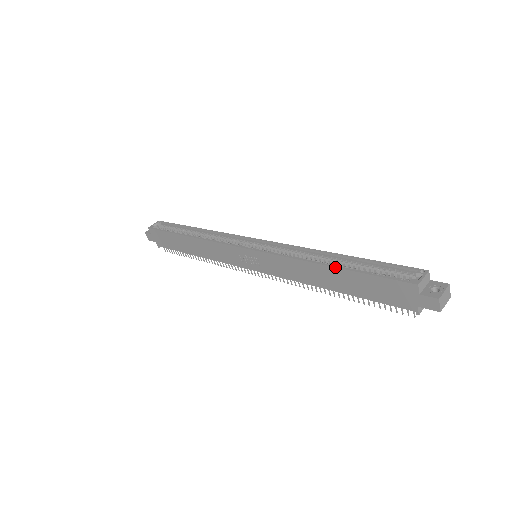
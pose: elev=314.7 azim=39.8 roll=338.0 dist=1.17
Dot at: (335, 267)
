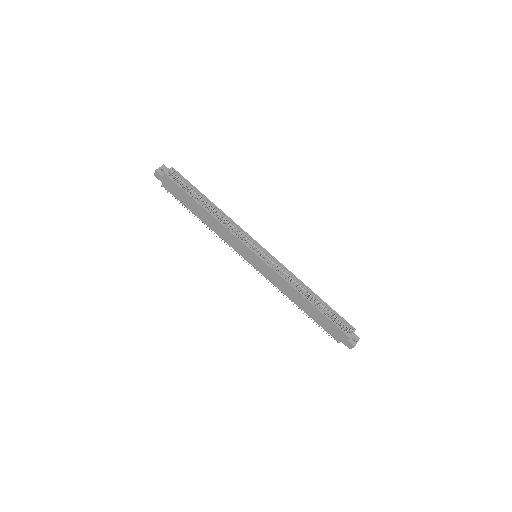
Dot at: (313, 305)
